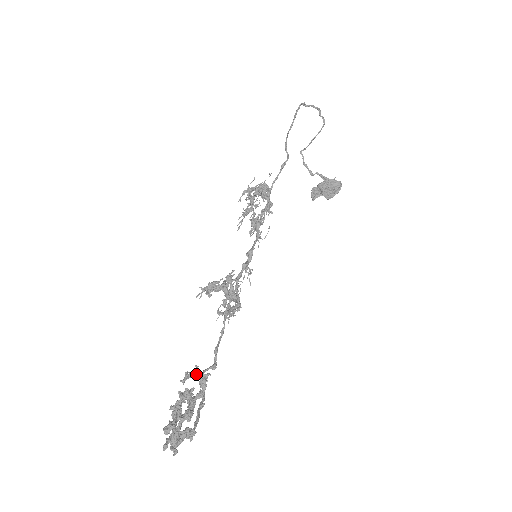
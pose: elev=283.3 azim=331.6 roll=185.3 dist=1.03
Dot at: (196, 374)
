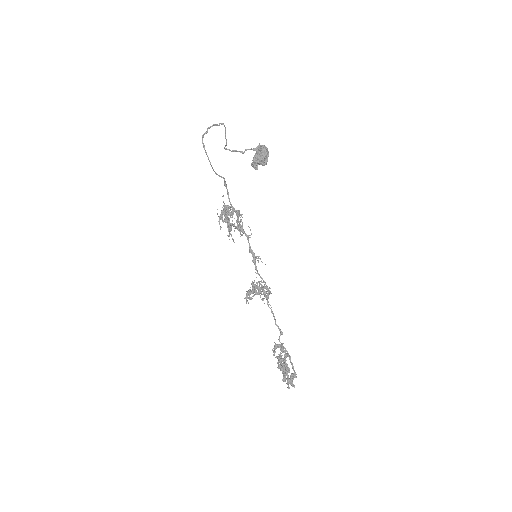
Dot at: (277, 347)
